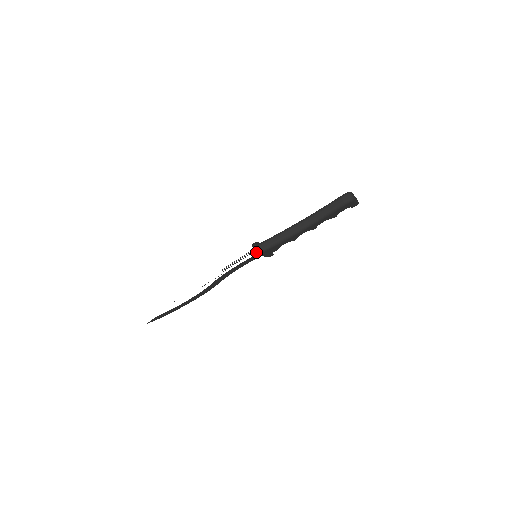
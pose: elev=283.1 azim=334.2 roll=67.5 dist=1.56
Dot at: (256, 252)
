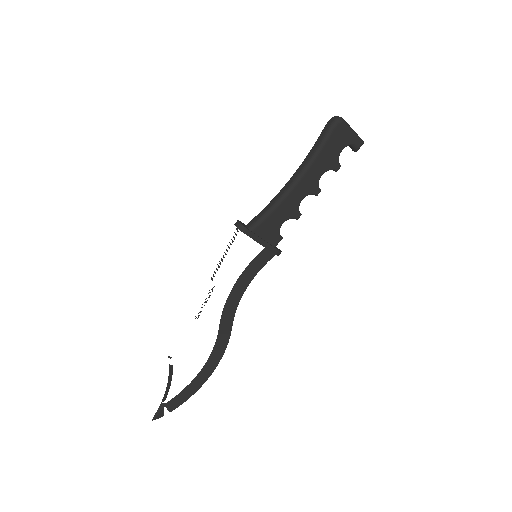
Dot at: (238, 228)
